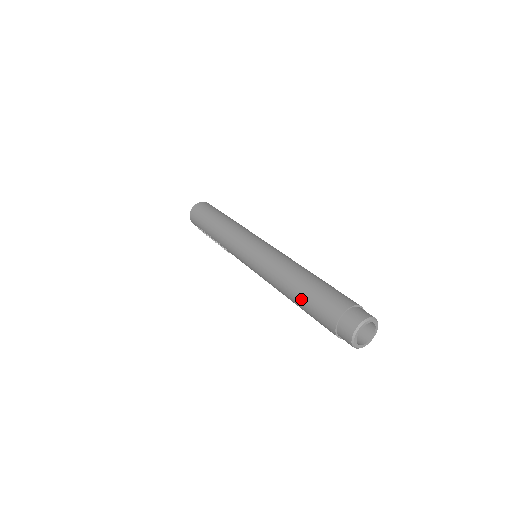
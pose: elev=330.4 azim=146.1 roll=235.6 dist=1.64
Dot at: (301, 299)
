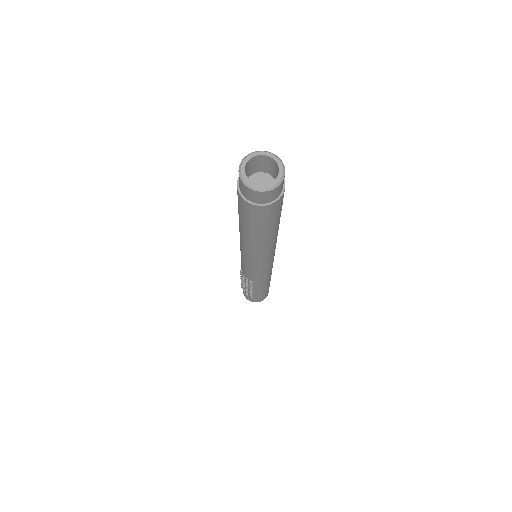
Dot at: occluded
